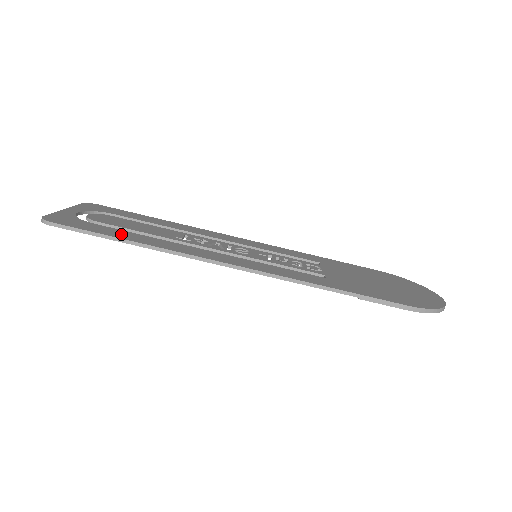
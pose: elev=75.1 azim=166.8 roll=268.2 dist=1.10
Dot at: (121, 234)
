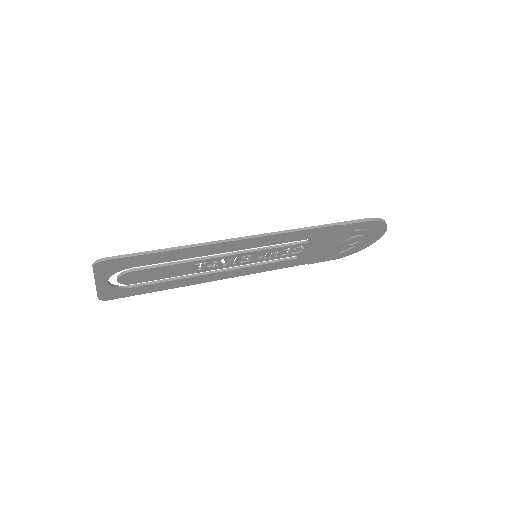
Dot at: (160, 254)
